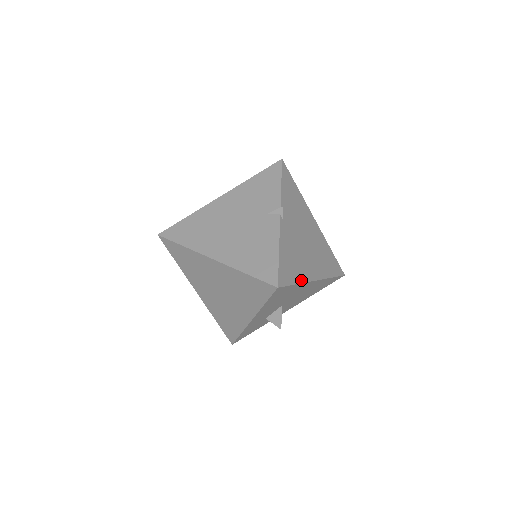
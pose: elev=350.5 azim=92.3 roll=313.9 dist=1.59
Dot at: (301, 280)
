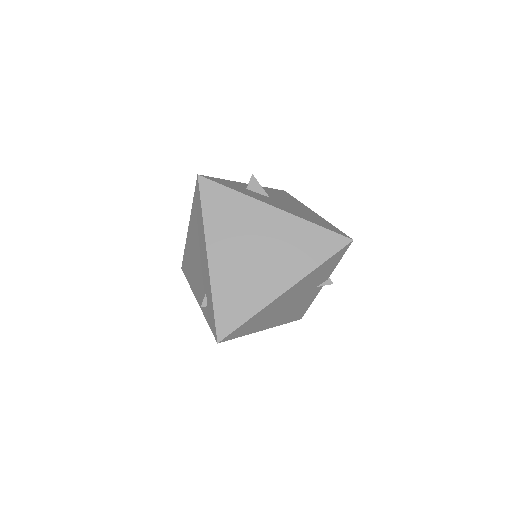
Dot at: occluded
